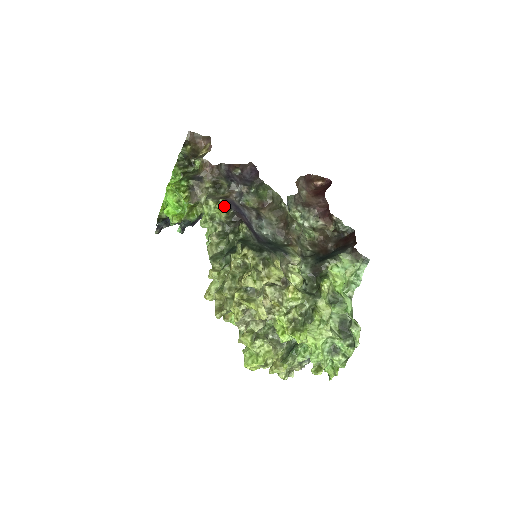
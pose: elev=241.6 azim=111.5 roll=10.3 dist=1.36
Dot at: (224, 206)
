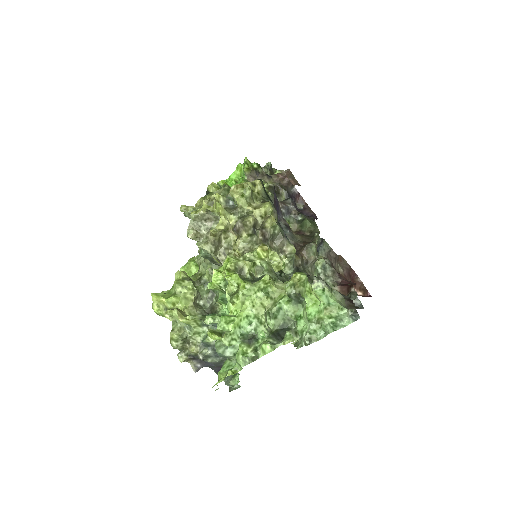
Dot at: (270, 186)
